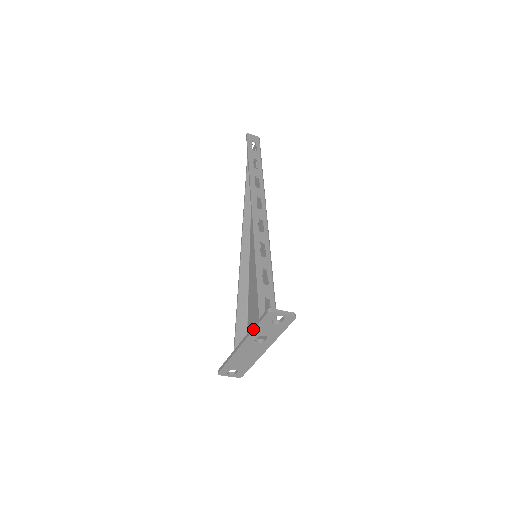
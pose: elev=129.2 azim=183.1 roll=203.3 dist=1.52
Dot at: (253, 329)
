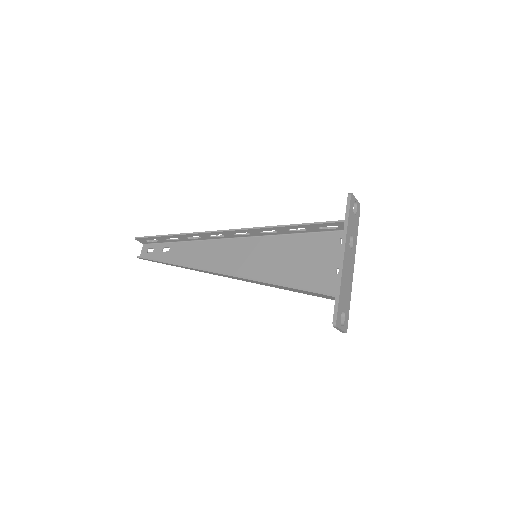
Dot at: (347, 222)
